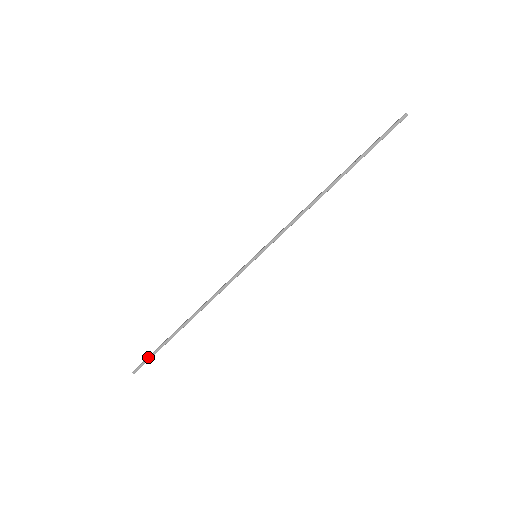
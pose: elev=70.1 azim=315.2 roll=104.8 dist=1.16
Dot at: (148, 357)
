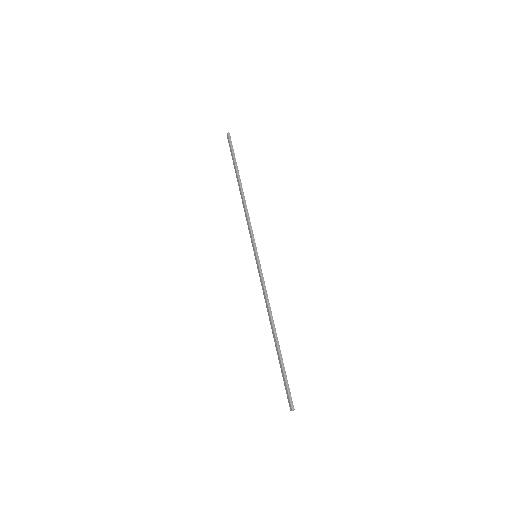
Dot at: (286, 386)
